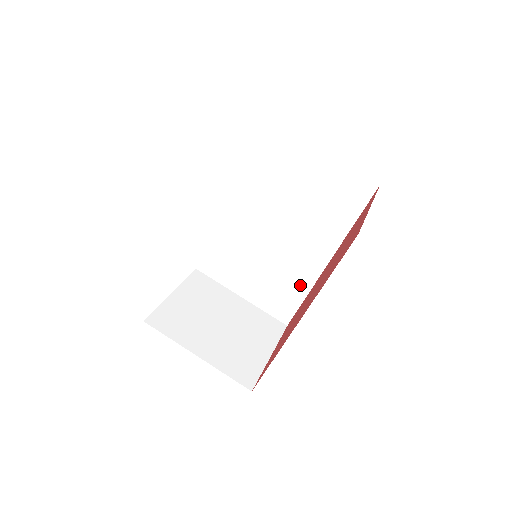
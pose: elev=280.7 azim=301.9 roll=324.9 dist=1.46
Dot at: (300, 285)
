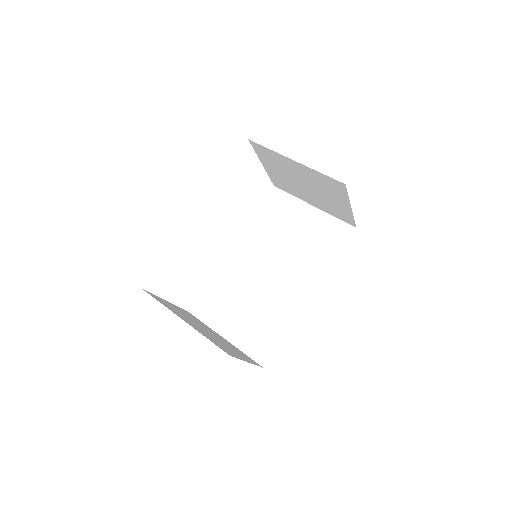
Dot at: (283, 320)
